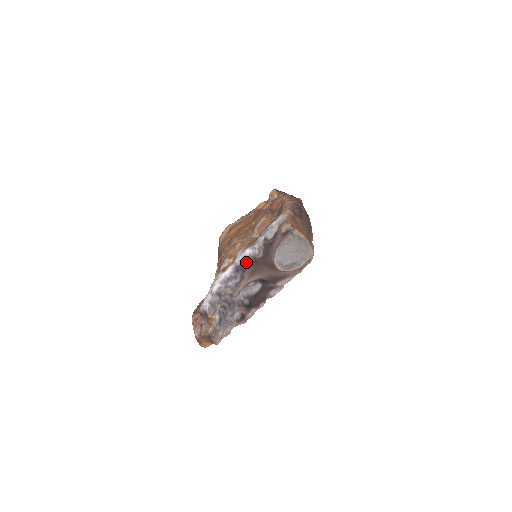
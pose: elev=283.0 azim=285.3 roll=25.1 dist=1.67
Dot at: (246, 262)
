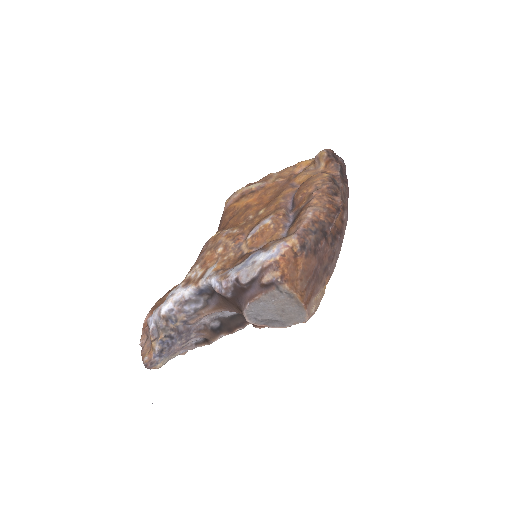
Dot at: occluded
